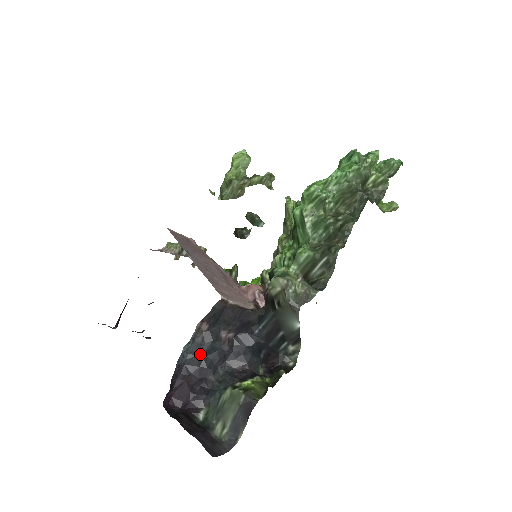
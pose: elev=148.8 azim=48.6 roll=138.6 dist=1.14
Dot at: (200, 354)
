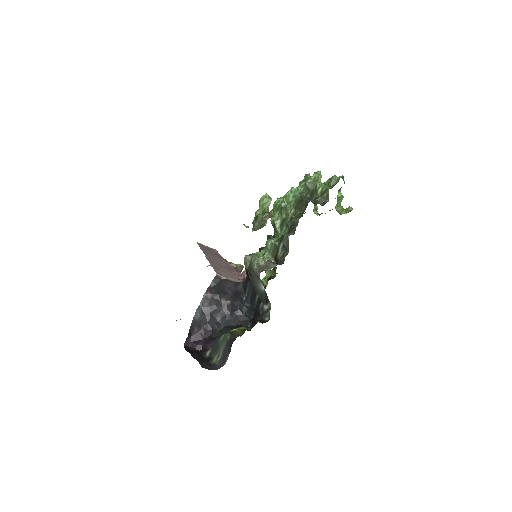
Dot at: (207, 314)
